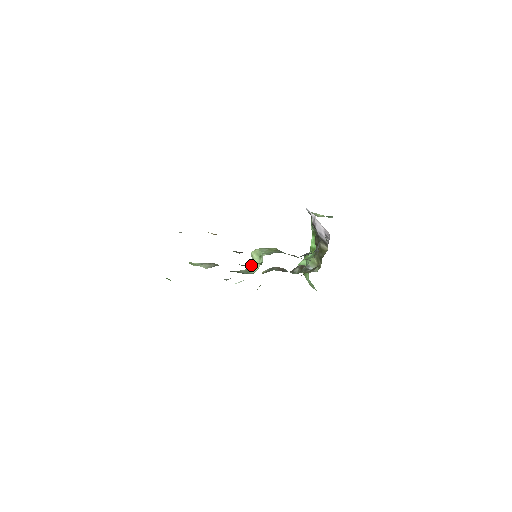
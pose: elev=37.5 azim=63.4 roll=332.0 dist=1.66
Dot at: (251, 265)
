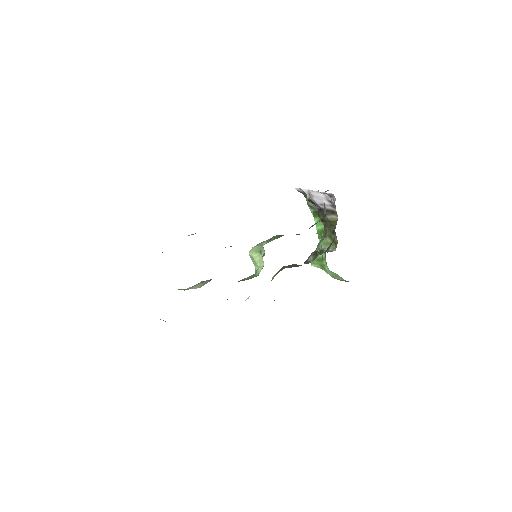
Dot at: occluded
